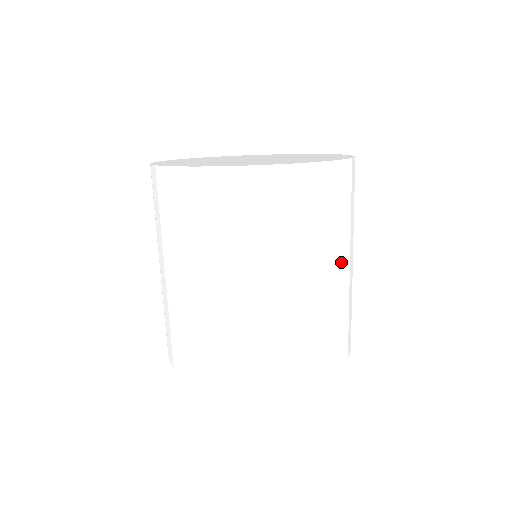
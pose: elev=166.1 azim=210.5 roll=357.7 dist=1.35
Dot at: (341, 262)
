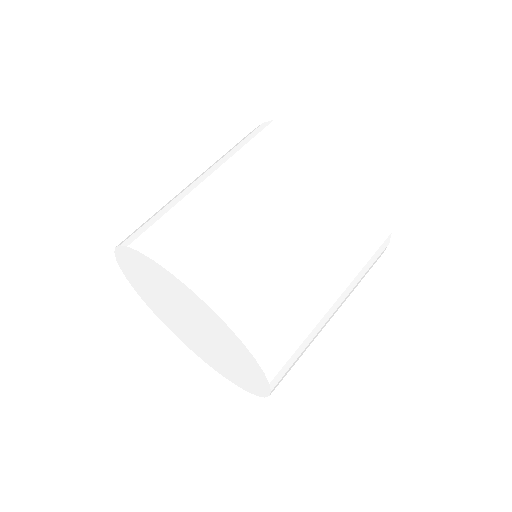
Dot at: (321, 247)
